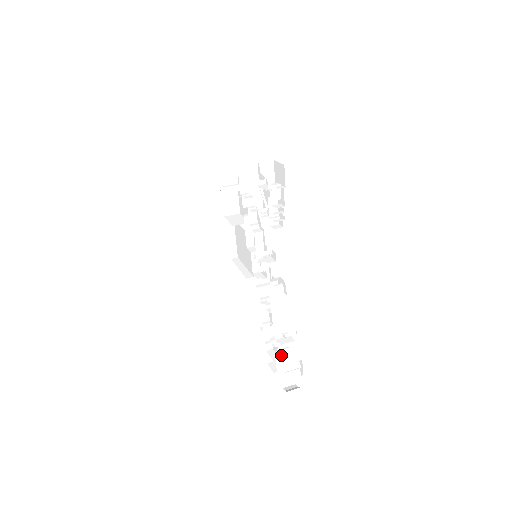
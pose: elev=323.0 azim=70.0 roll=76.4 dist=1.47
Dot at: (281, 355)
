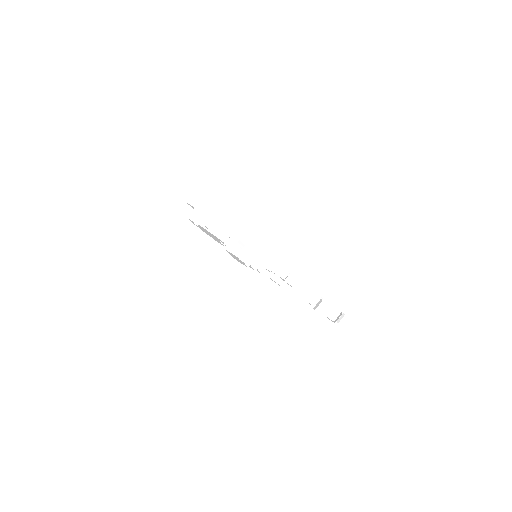
Dot at: occluded
